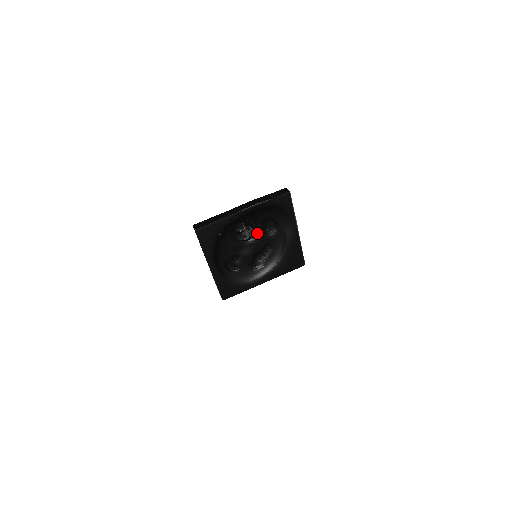
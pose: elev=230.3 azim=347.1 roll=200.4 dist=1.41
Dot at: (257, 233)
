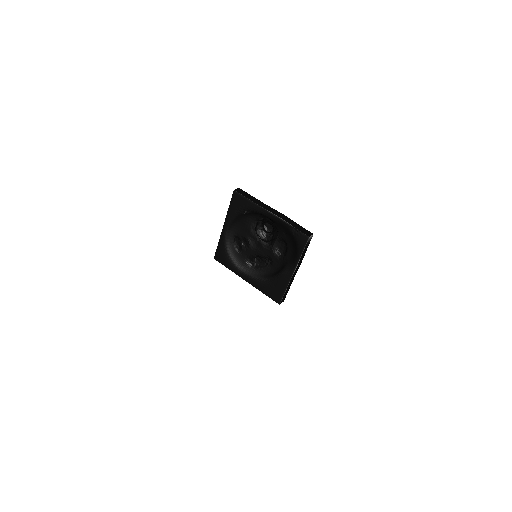
Dot at: (271, 242)
